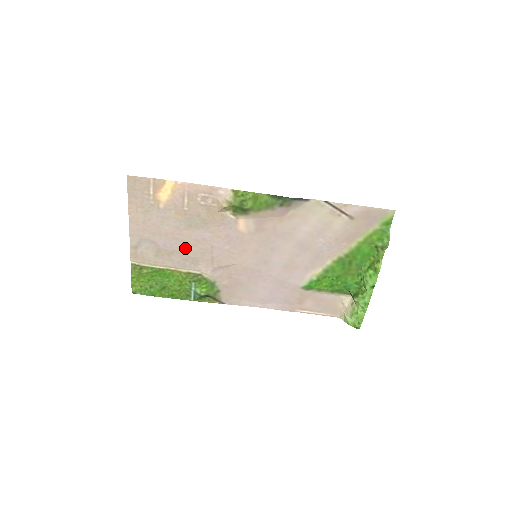
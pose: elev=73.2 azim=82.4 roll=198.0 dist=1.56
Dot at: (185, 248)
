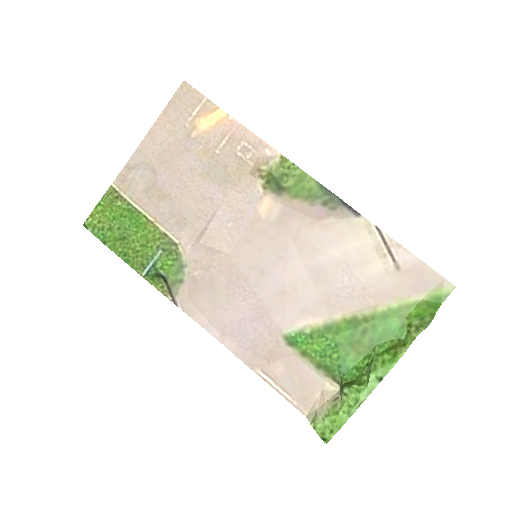
Dot at: (183, 199)
